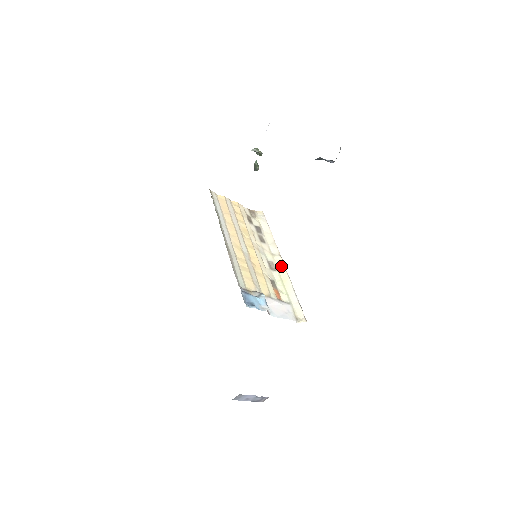
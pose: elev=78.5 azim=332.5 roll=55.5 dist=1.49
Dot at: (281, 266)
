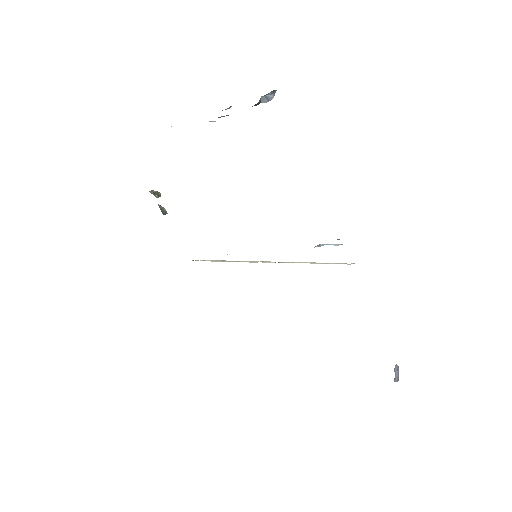
Dot at: (274, 262)
